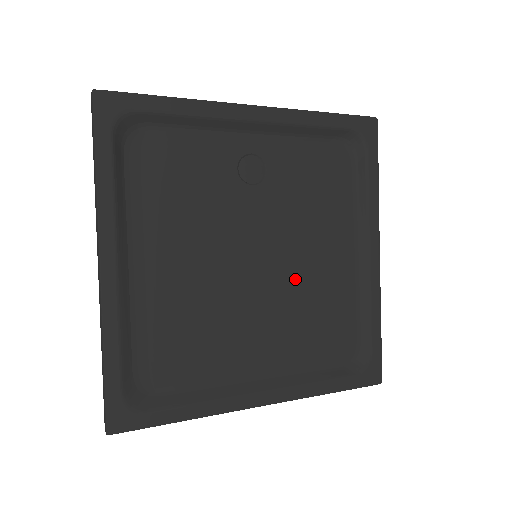
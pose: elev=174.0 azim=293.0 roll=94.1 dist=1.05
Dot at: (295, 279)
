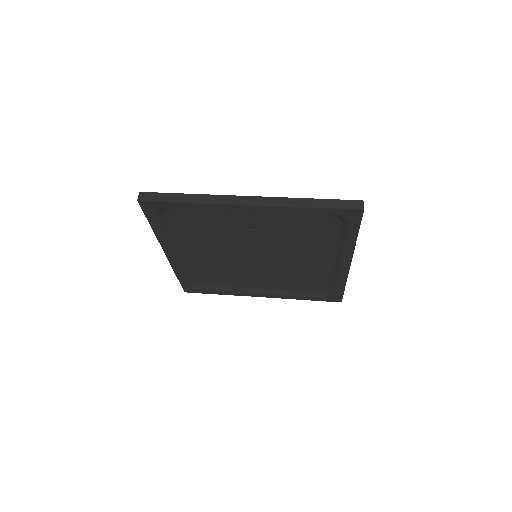
Dot at: (284, 264)
